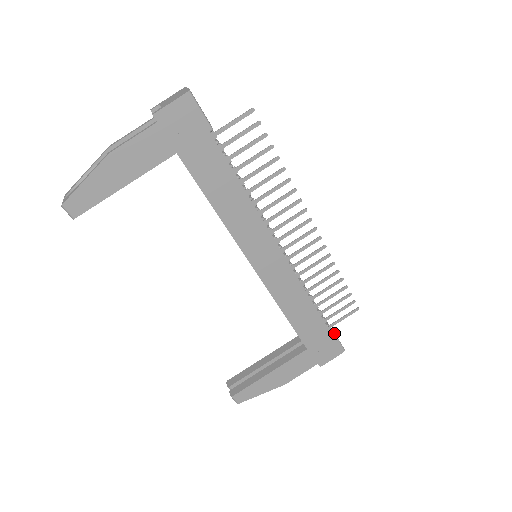
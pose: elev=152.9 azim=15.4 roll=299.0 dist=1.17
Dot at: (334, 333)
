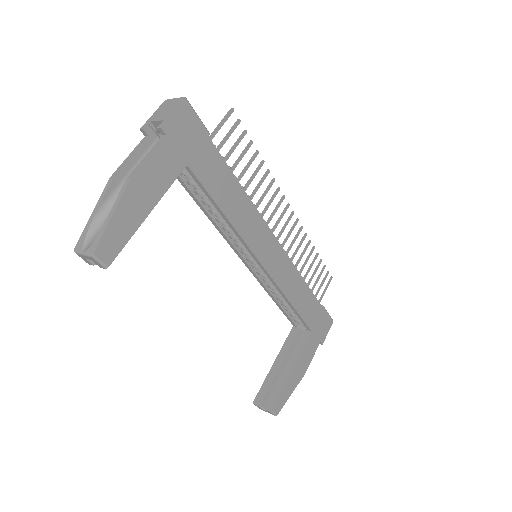
Dot at: (324, 307)
